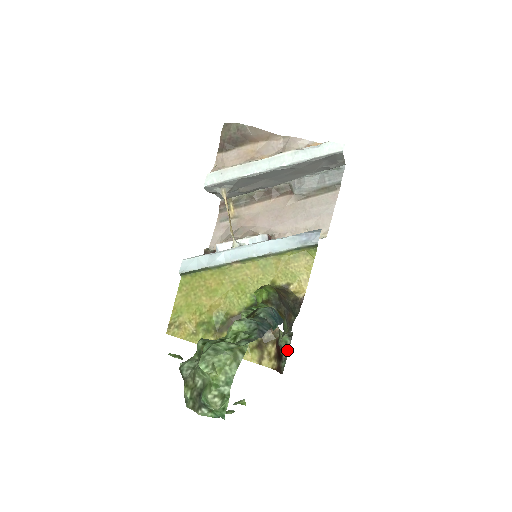
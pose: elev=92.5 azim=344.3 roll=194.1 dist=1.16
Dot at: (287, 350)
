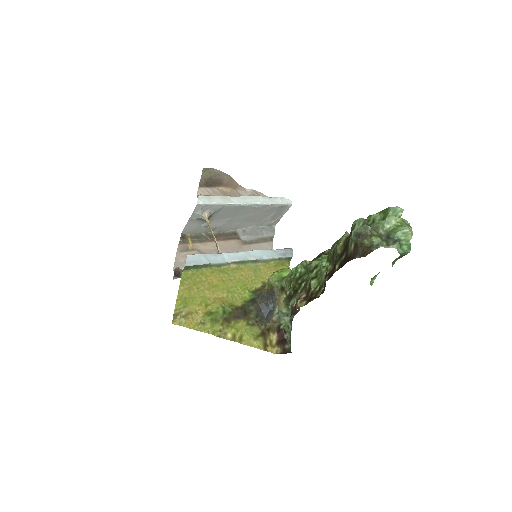
Dot at: (290, 333)
